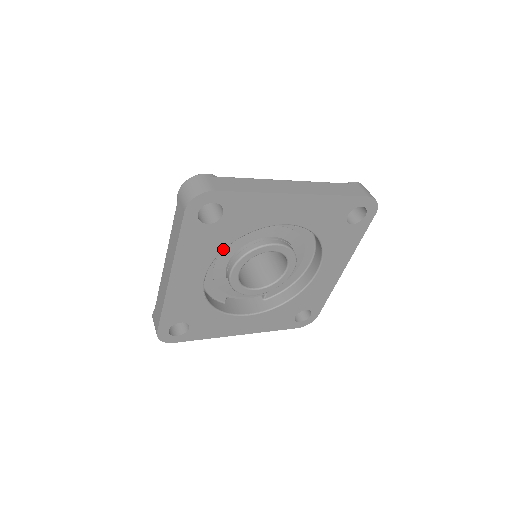
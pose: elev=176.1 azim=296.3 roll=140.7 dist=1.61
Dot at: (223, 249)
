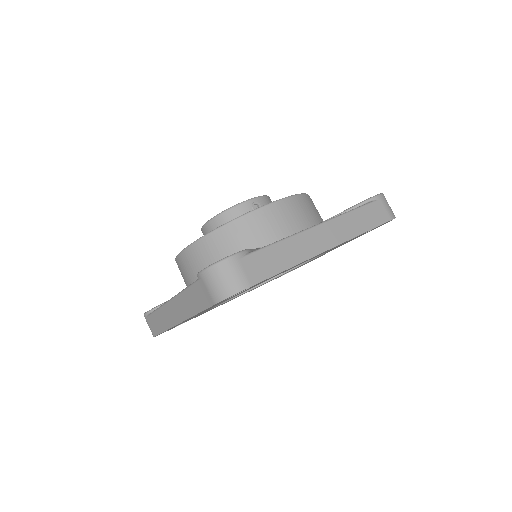
Dot at: occluded
